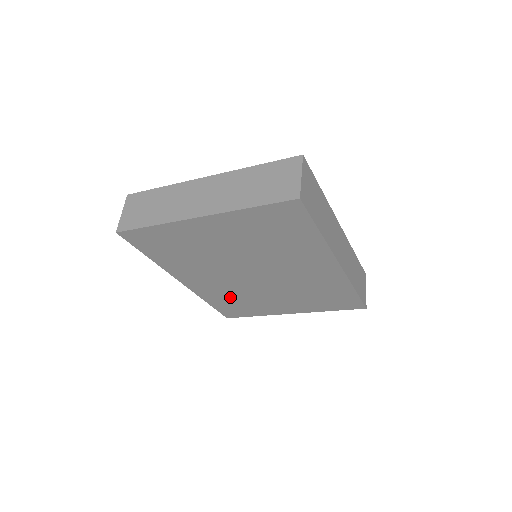
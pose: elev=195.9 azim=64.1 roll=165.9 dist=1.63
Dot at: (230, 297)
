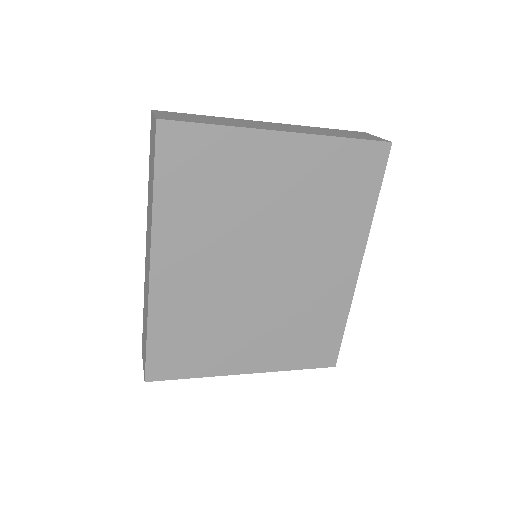
Dot at: (193, 319)
